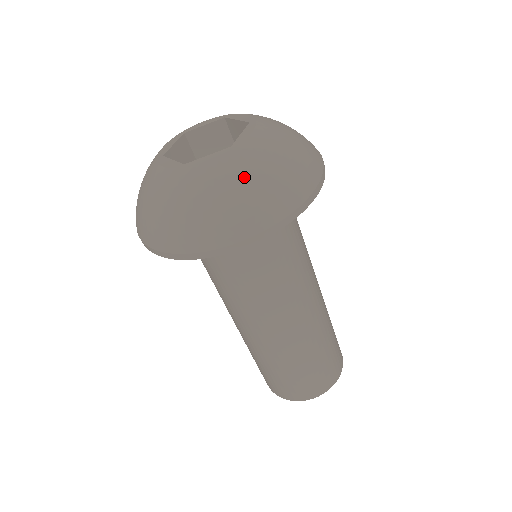
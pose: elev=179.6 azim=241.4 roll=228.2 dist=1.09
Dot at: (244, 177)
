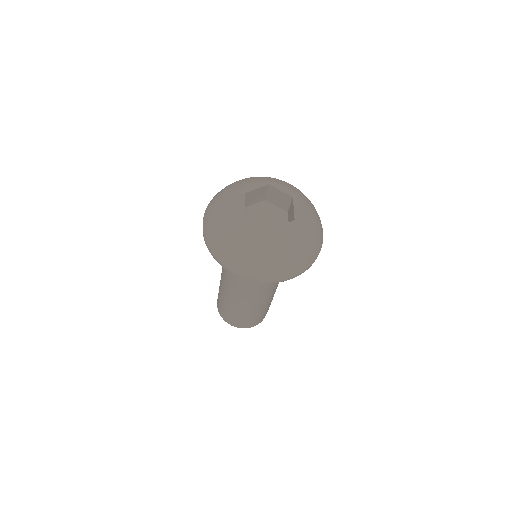
Dot at: (305, 240)
